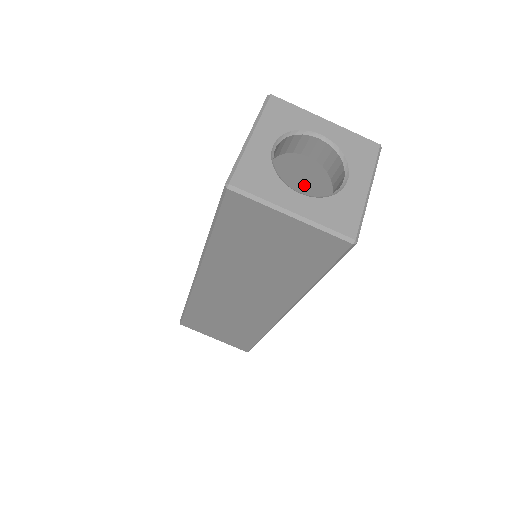
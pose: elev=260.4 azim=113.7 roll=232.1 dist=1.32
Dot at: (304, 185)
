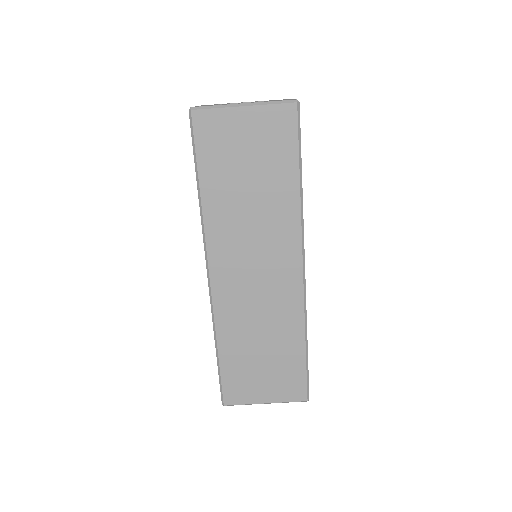
Dot at: occluded
